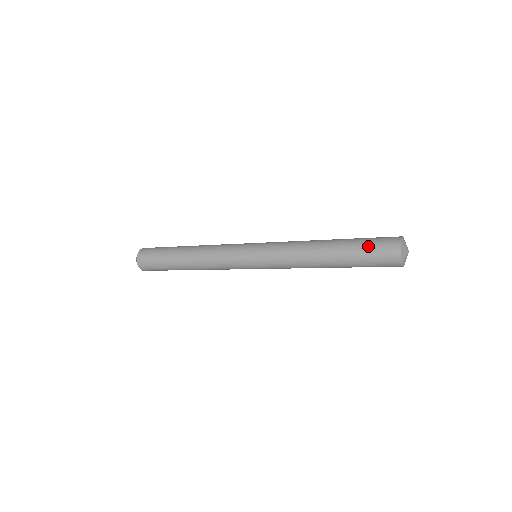
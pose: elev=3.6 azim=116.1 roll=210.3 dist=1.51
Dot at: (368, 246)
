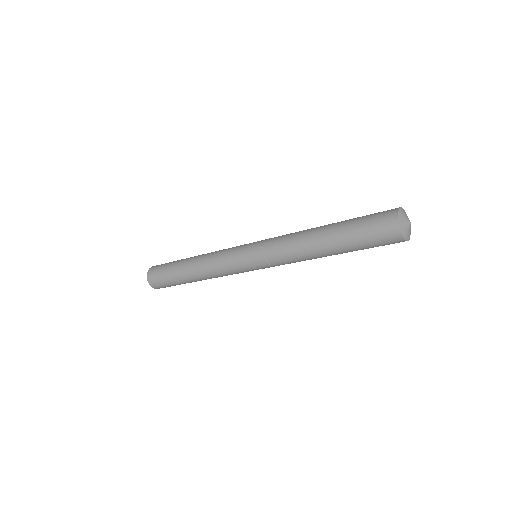
Dot at: (364, 219)
